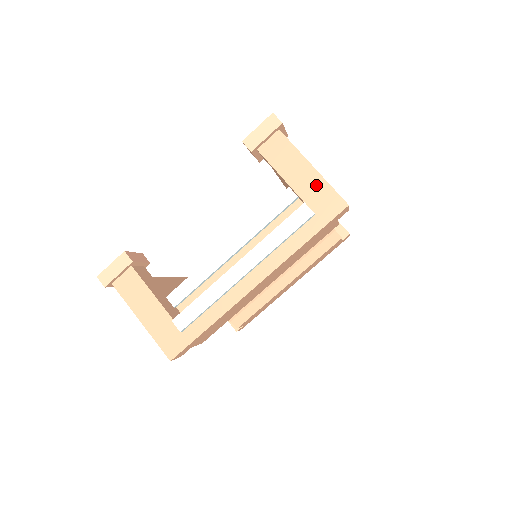
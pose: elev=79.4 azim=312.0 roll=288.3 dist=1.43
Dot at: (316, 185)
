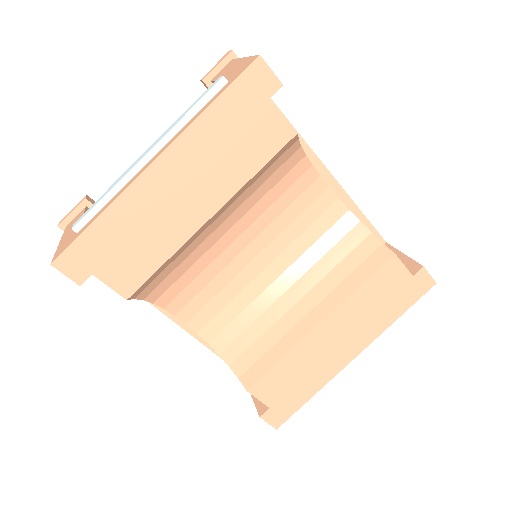
Dot at: (240, 65)
